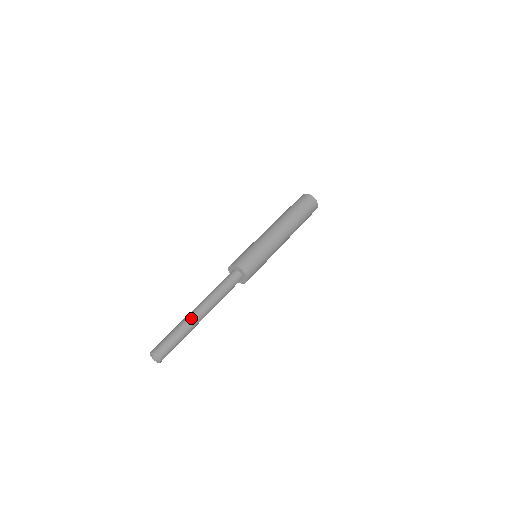
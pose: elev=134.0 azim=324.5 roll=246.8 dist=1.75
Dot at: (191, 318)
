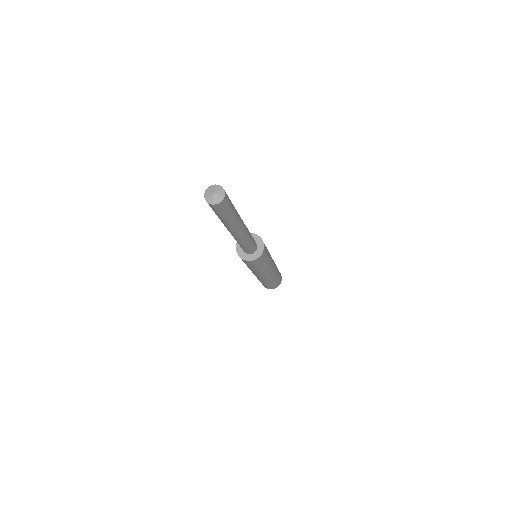
Dot at: occluded
